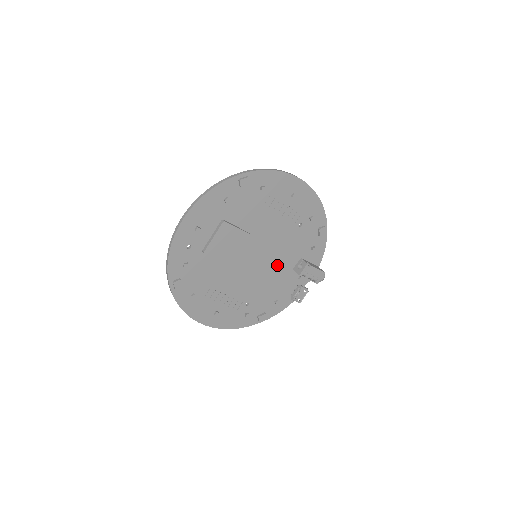
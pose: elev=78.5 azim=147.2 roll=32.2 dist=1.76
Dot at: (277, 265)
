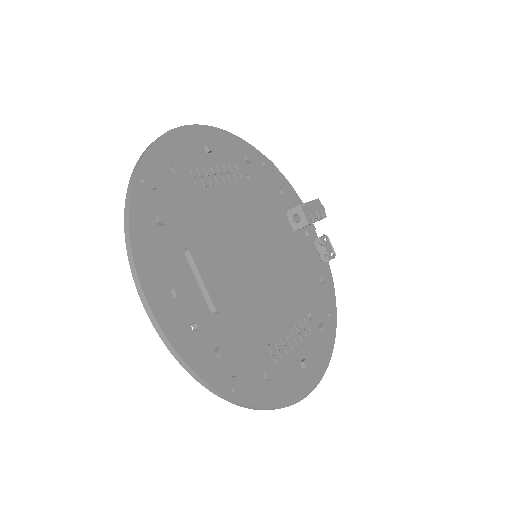
Dot at: (280, 243)
